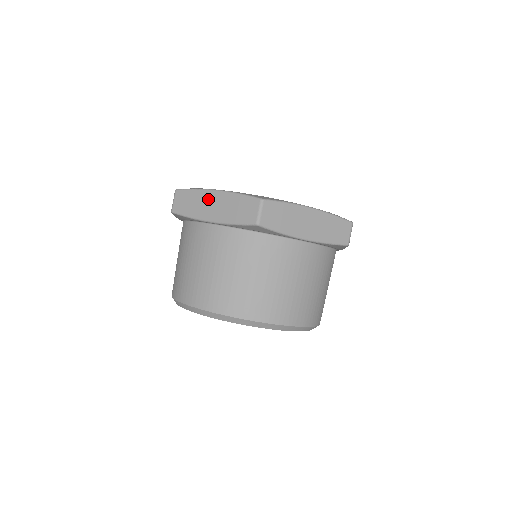
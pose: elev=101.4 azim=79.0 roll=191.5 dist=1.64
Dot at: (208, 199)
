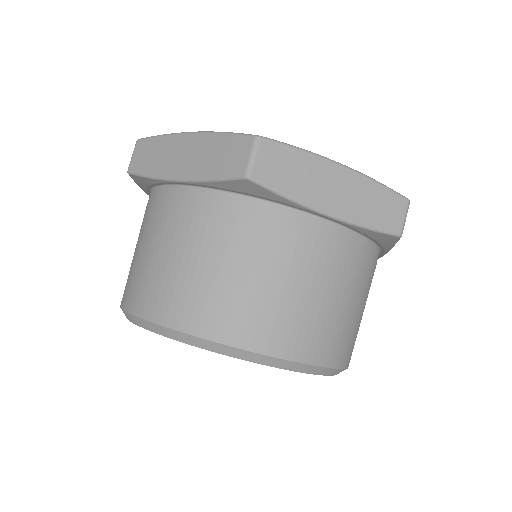
Dot at: (178, 146)
